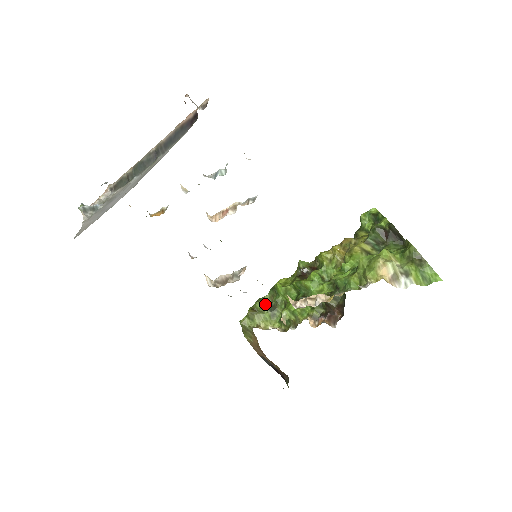
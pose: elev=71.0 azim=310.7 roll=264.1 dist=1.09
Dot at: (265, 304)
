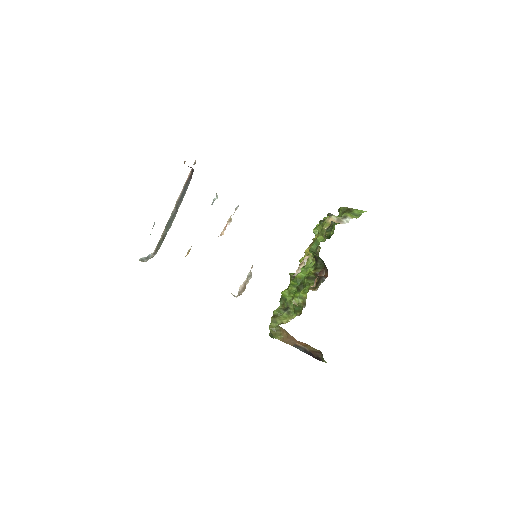
Dot at: (280, 310)
